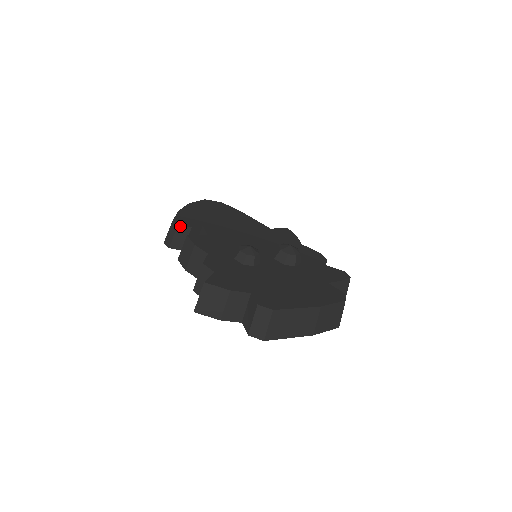
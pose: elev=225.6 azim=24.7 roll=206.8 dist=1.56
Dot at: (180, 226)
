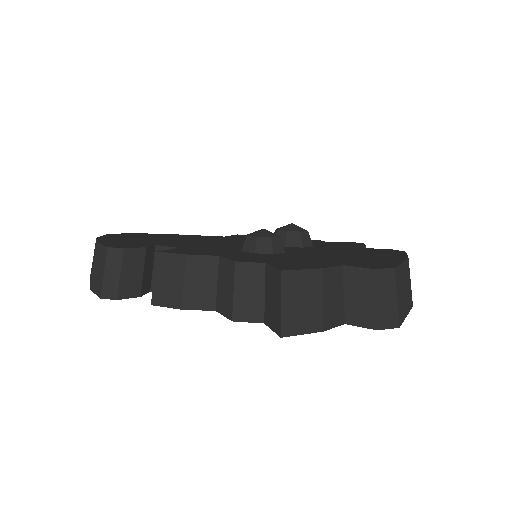
Dot at: (127, 251)
